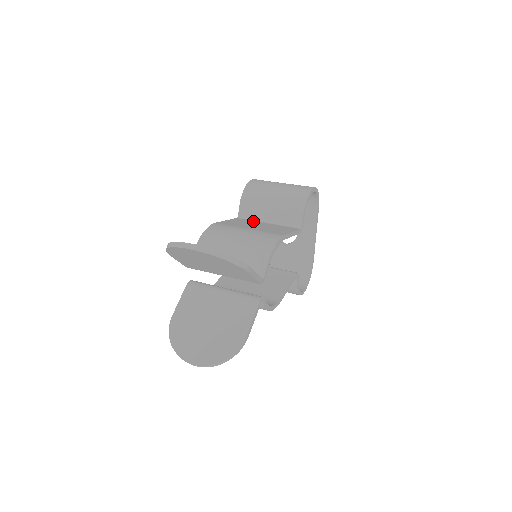
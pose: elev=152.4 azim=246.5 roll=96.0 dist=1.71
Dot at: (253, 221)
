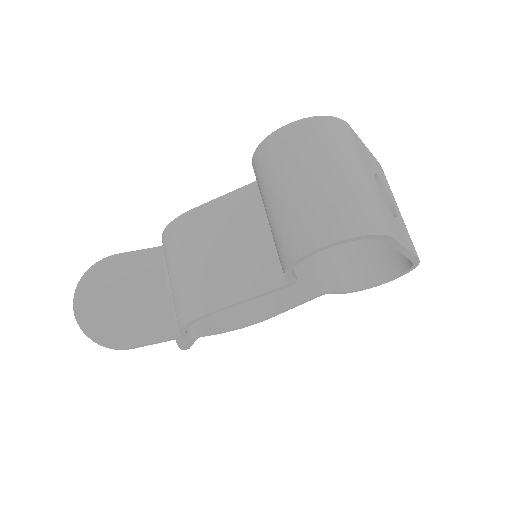
Dot at: (259, 211)
